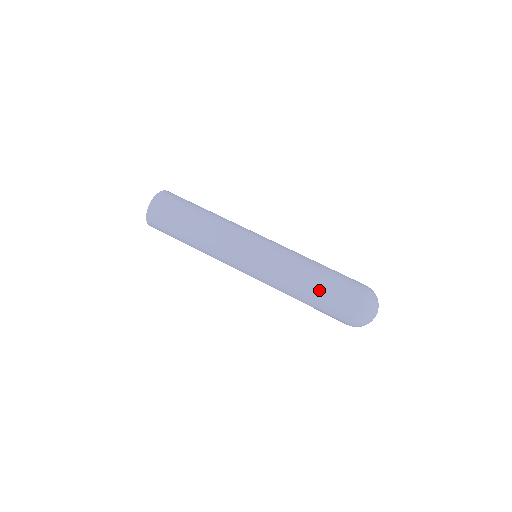
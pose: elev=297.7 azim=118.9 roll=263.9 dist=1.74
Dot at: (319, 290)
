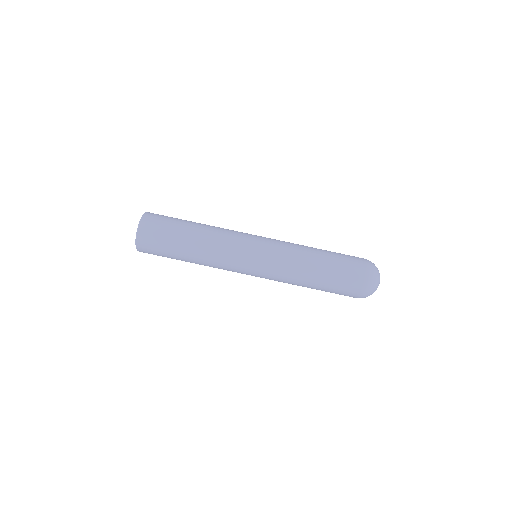
Dot at: occluded
